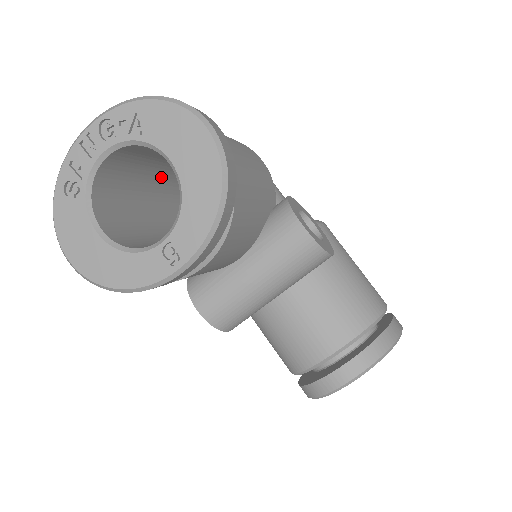
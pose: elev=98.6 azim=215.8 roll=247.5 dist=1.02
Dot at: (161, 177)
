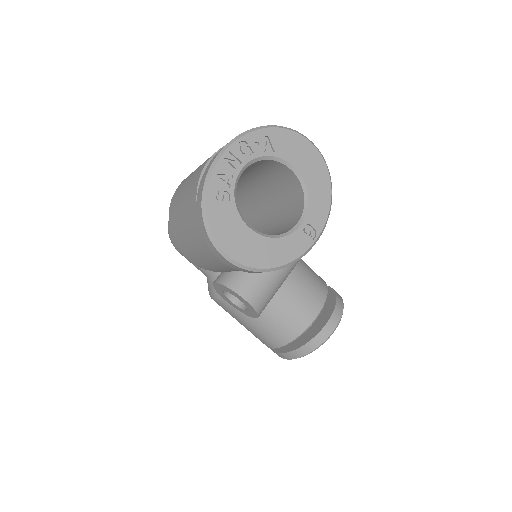
Dot at: occluded
